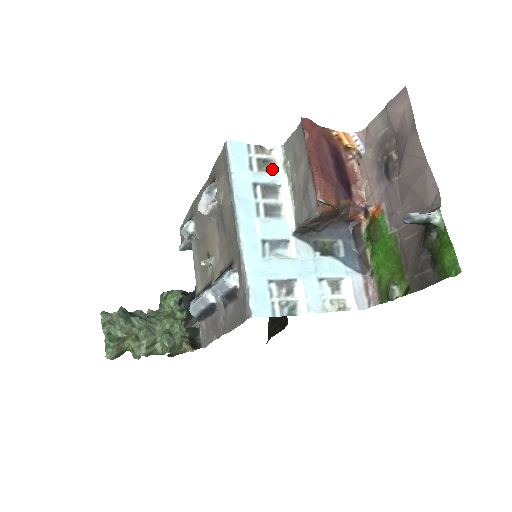
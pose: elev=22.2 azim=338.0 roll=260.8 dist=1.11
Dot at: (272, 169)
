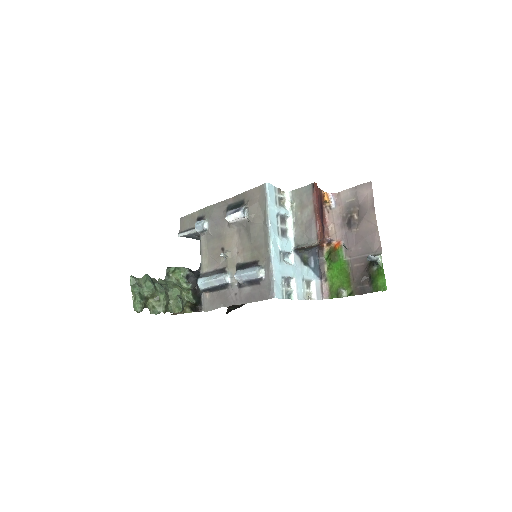
Dot at: (284, 205)
